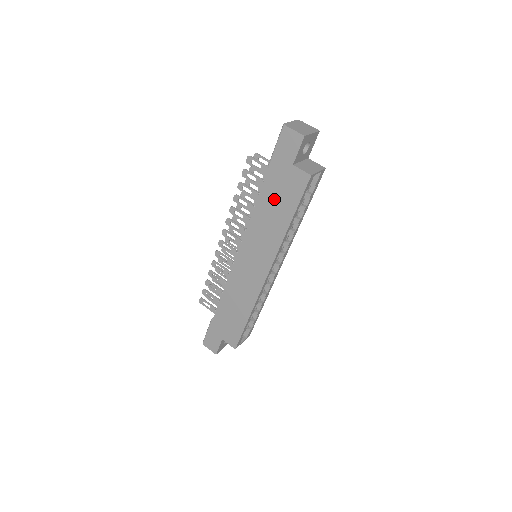
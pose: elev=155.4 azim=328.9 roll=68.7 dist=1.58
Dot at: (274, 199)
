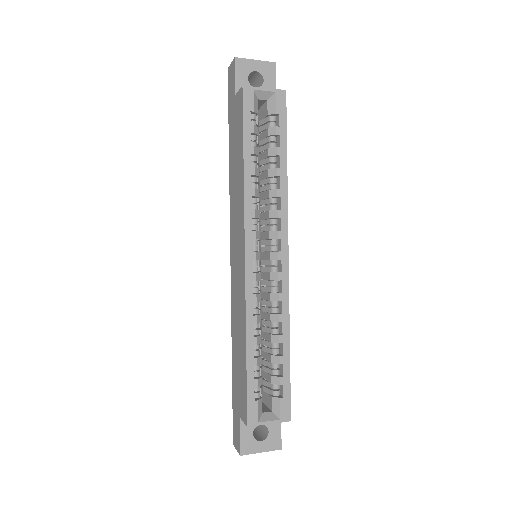
Dot at: (234, 150)
